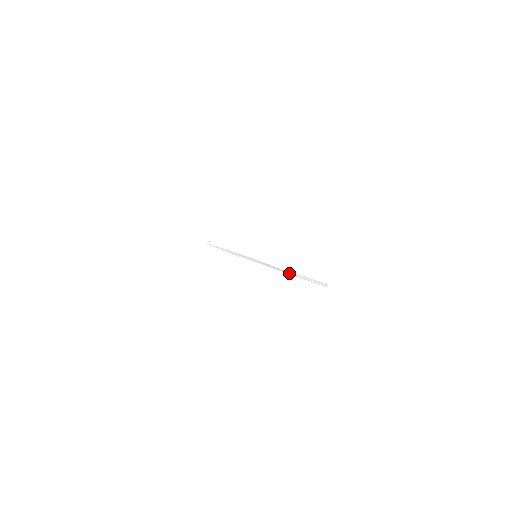
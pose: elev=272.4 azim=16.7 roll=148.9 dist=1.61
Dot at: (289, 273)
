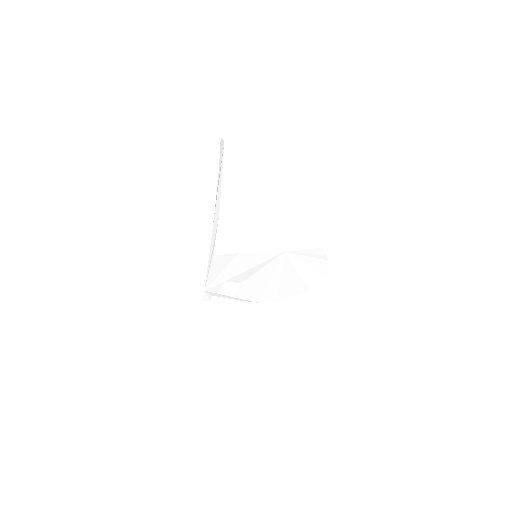
Dot at: (219, 187)
